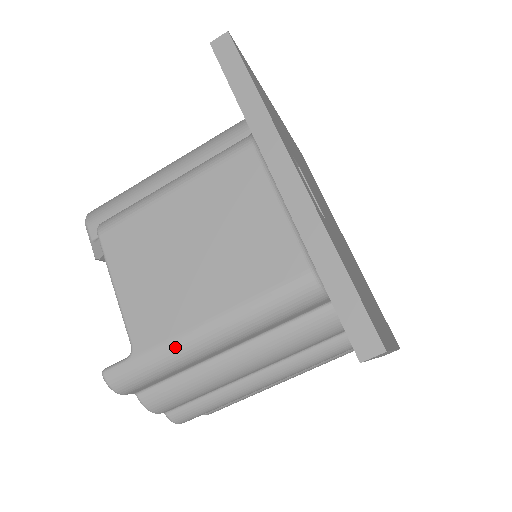
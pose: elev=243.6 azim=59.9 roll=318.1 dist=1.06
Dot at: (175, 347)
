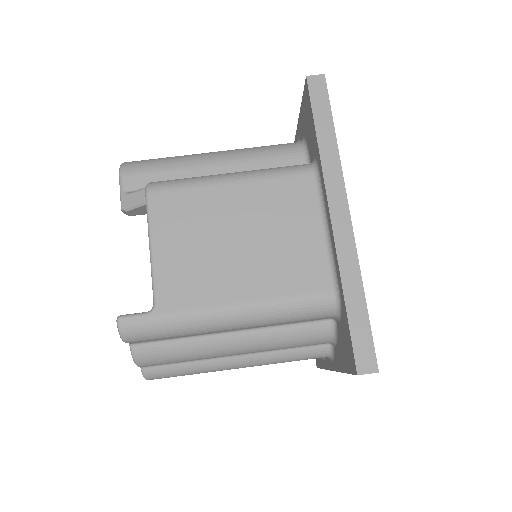
Dot at: (197, 317)
